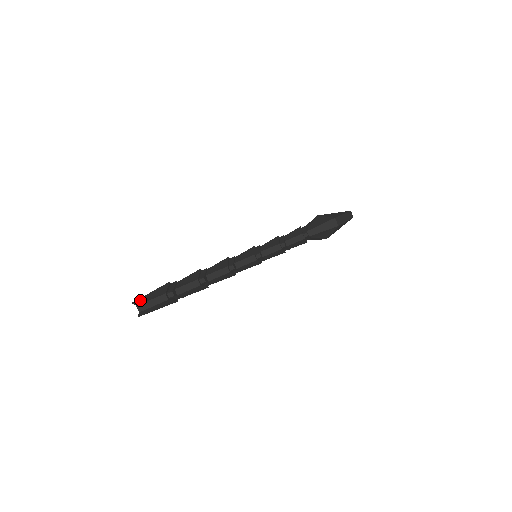
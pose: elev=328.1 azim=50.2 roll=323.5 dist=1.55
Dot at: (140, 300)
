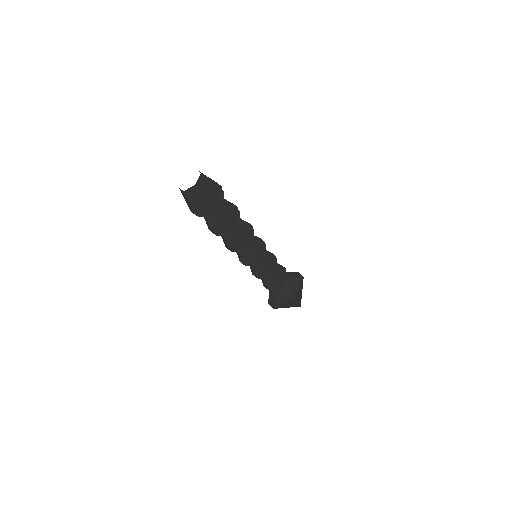
Dot at: occluded
